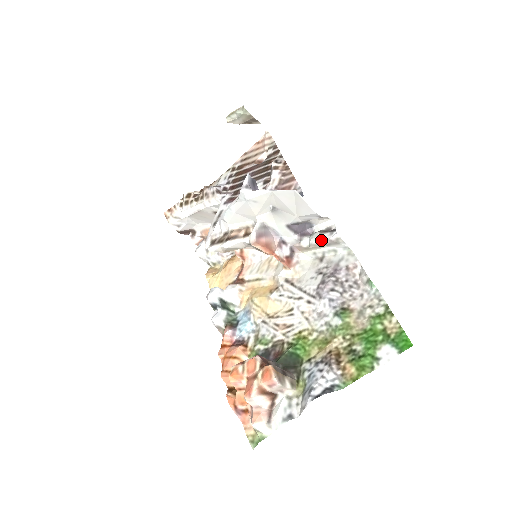
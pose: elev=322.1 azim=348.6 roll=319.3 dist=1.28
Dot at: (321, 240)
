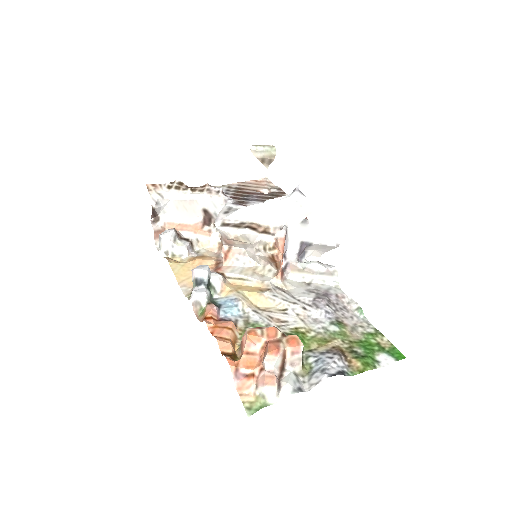
Dot at: (318, 267)
